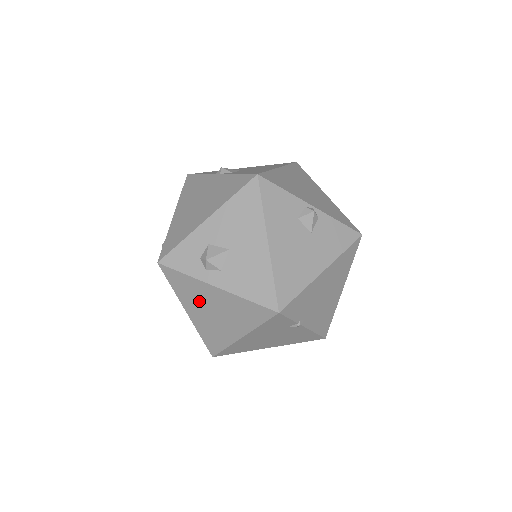
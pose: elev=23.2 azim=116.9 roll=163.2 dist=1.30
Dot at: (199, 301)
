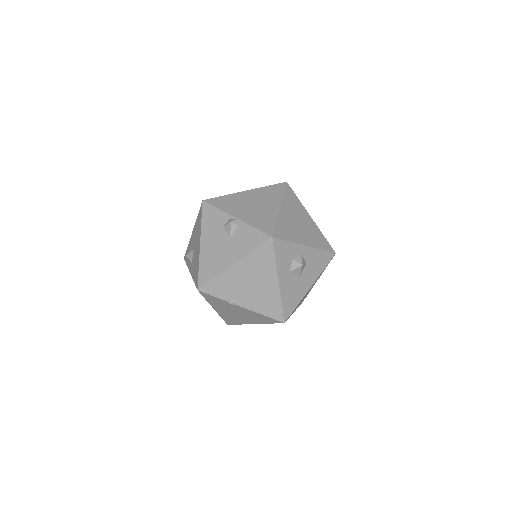
Dot at: occluded
